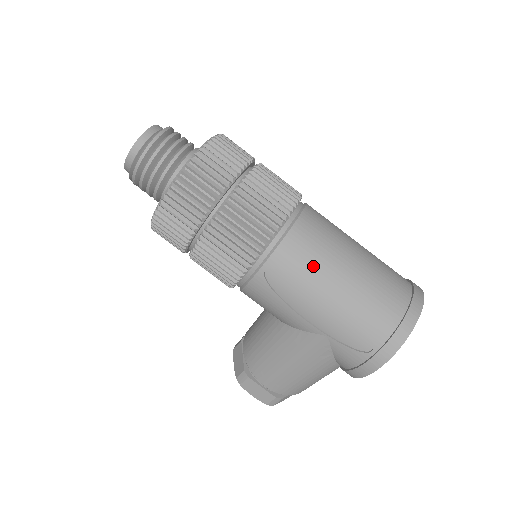
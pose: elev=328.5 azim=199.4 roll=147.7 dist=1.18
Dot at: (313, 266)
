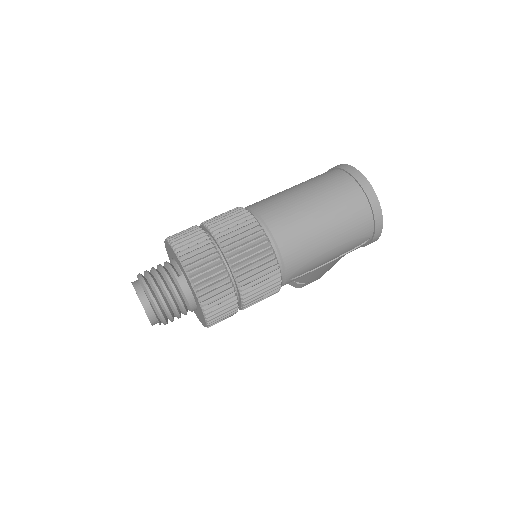
Dot at: (310, 251)
